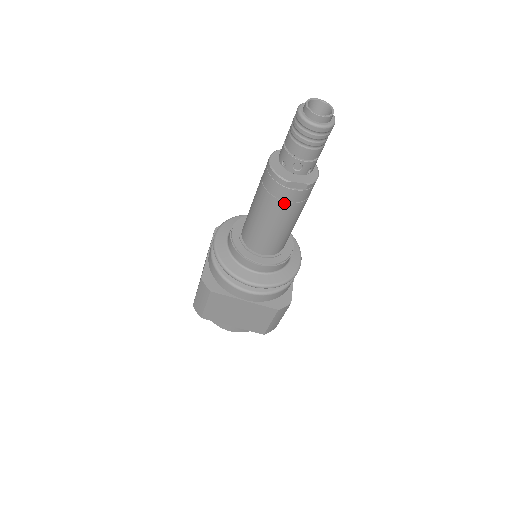
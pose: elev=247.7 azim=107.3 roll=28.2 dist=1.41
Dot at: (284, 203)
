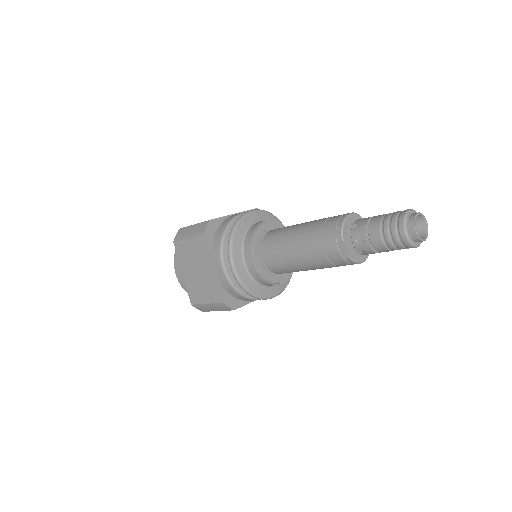
Dot at: (321, 248)
